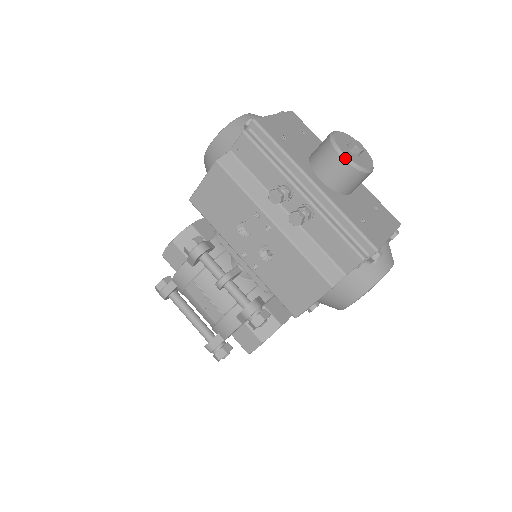
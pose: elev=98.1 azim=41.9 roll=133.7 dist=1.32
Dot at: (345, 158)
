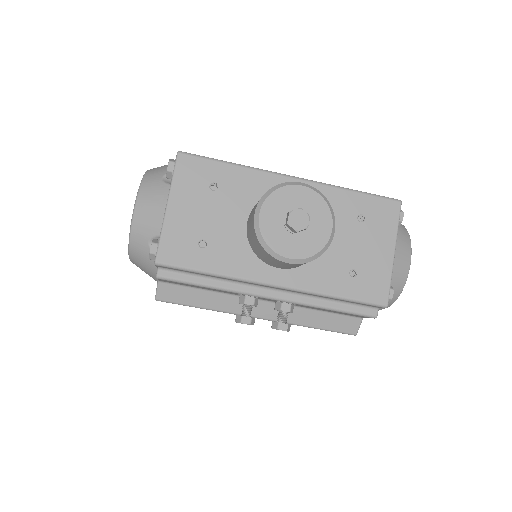
Dot at: (293, 262)
